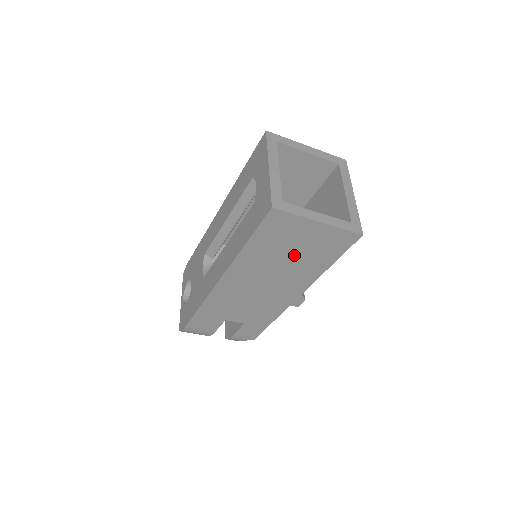
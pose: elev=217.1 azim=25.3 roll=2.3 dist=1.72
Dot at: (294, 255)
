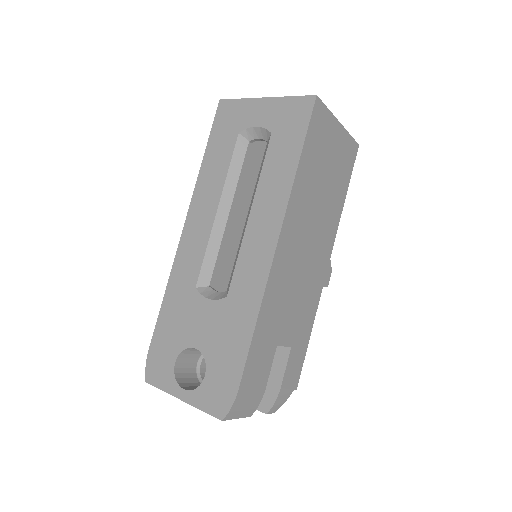
Dot at: (327, 181)
